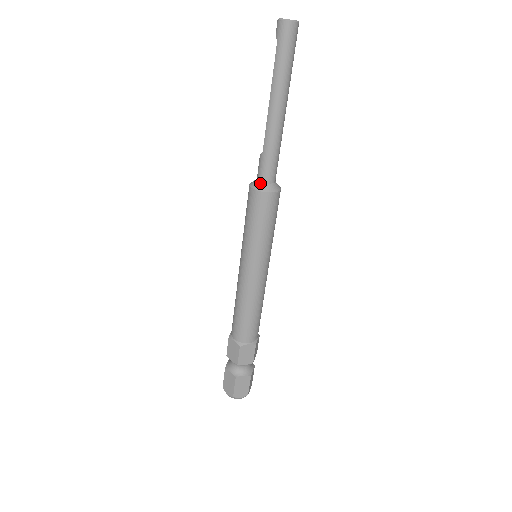
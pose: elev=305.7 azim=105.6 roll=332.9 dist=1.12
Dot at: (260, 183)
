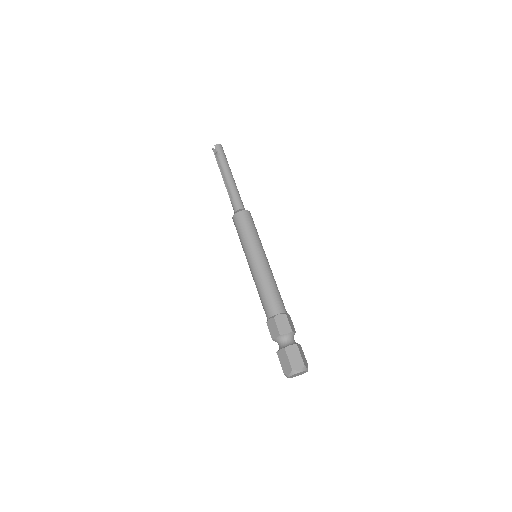
Dot at: (242, 209)
